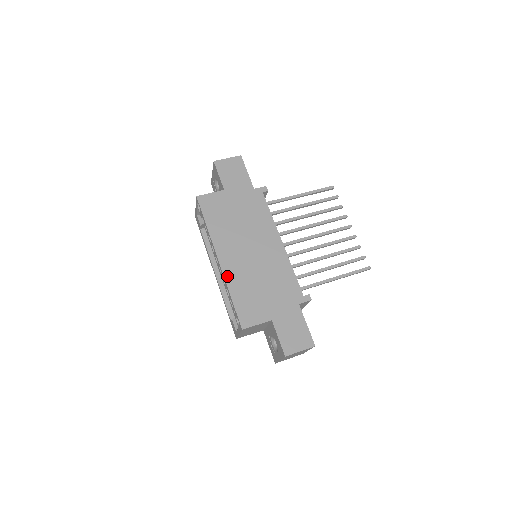
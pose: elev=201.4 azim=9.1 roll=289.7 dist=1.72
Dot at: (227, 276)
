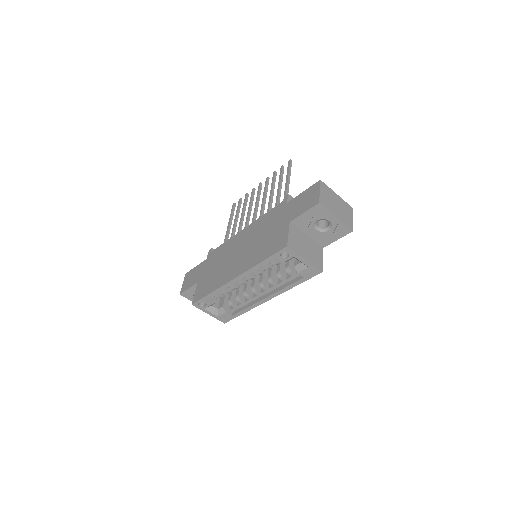
Dot at: (247, 268)
